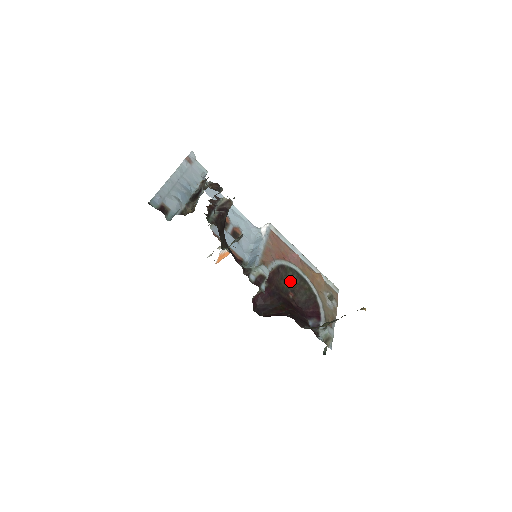
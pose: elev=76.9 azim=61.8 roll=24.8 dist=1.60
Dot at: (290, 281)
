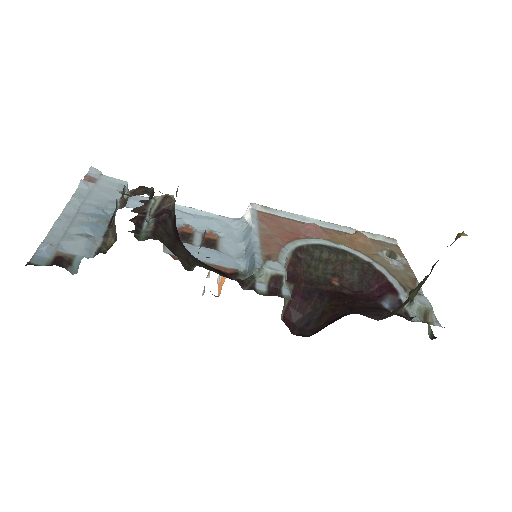
Dot at: (323, 263)
